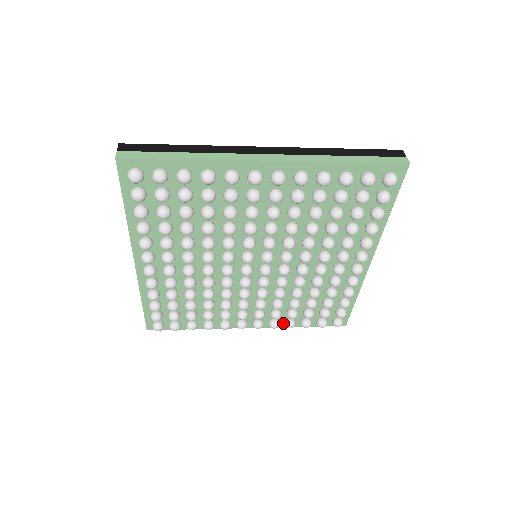
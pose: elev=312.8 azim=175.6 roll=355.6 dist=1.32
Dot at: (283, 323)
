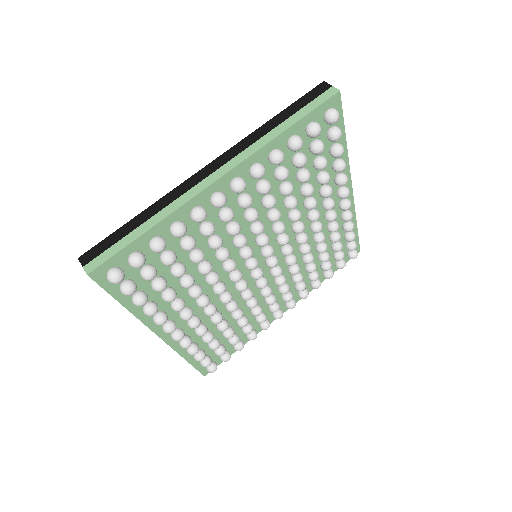
Dot at: (310, 287)
